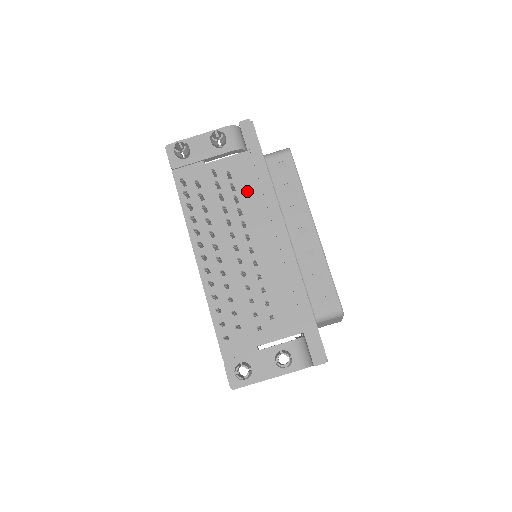
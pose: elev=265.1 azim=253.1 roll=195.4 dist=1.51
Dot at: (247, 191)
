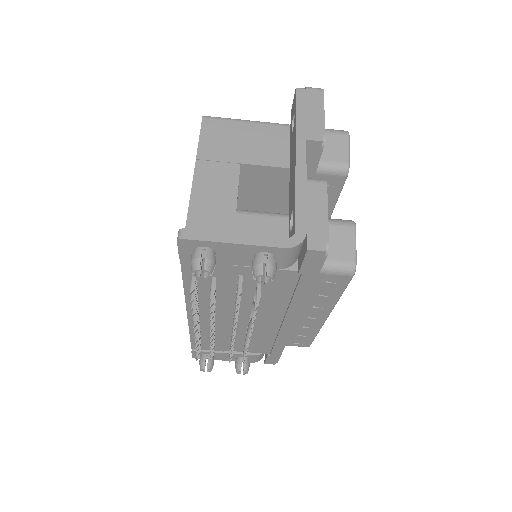
Dot at: (273, 295)
